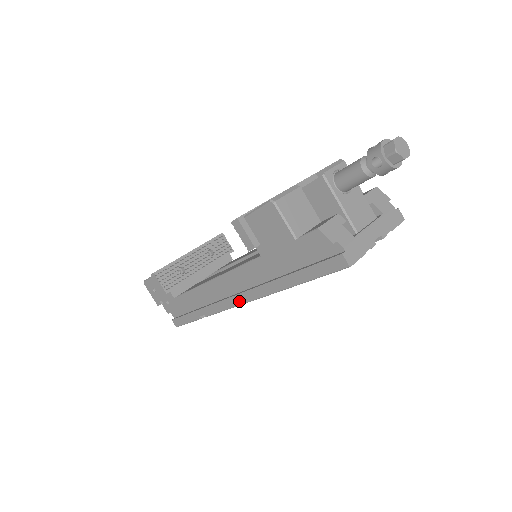
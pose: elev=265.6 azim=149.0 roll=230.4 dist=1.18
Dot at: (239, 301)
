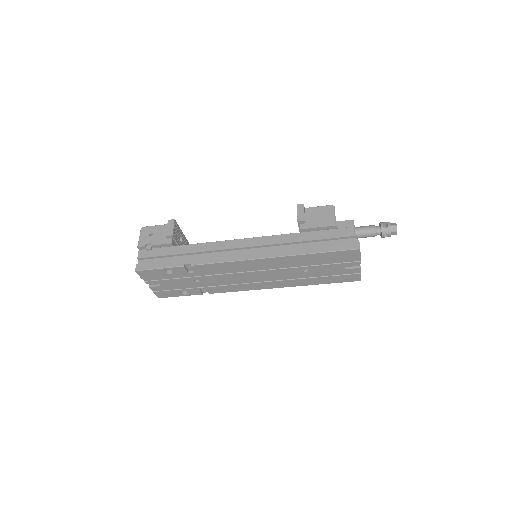
Dot at: (246, 257)
